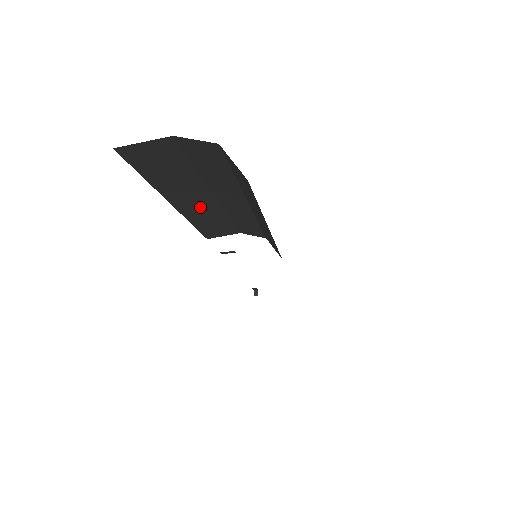
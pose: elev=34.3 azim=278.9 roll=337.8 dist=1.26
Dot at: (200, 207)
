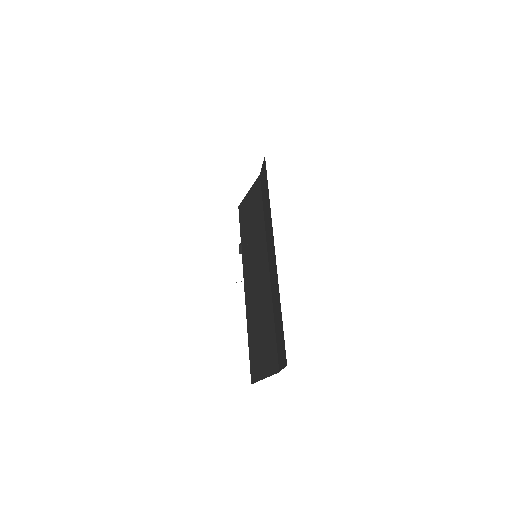
Dot at: occluded
